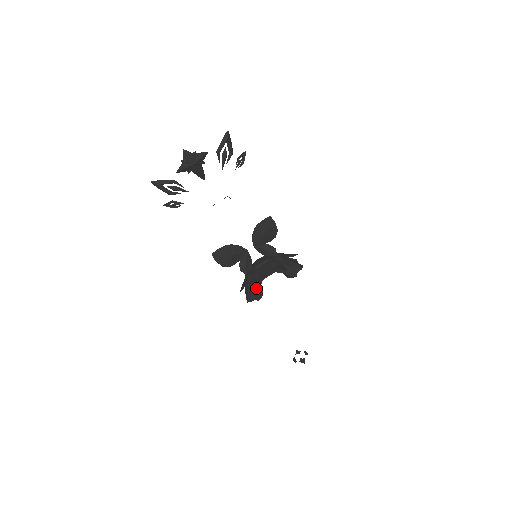
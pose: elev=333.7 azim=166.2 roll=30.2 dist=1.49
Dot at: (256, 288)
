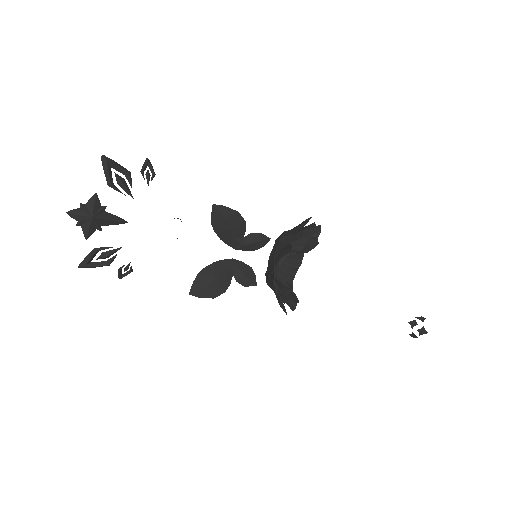
Dot at: occluded
